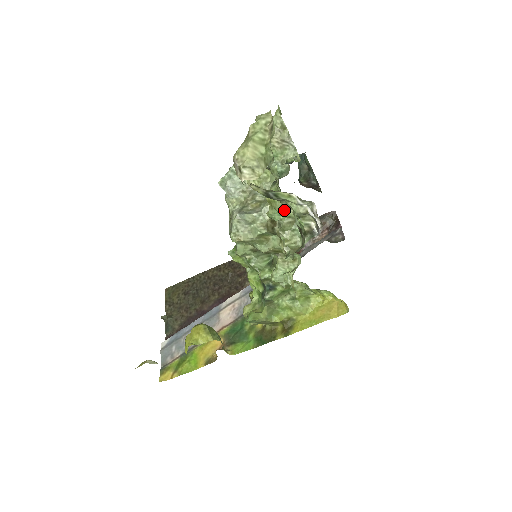
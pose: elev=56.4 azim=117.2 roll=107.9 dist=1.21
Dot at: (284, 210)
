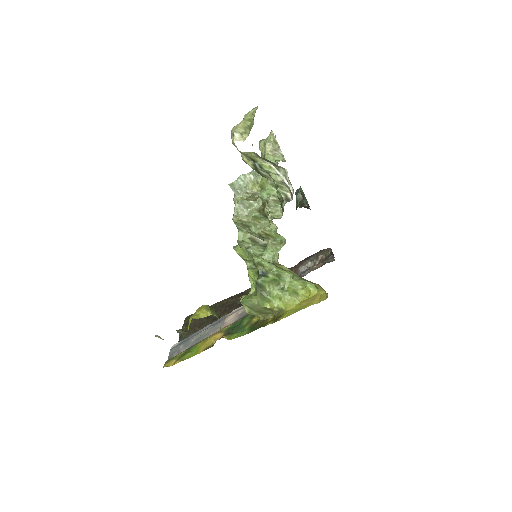
Dot at: (270, 189)
